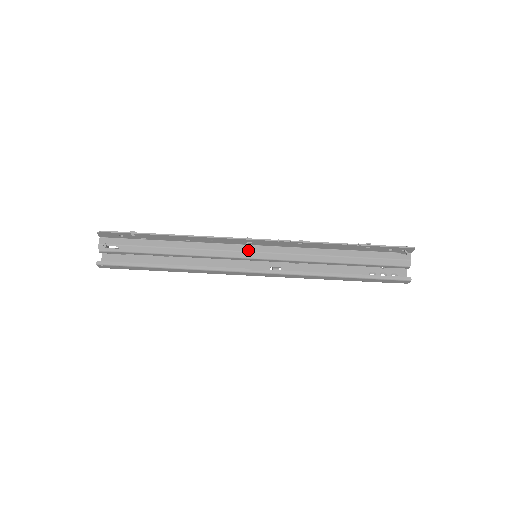
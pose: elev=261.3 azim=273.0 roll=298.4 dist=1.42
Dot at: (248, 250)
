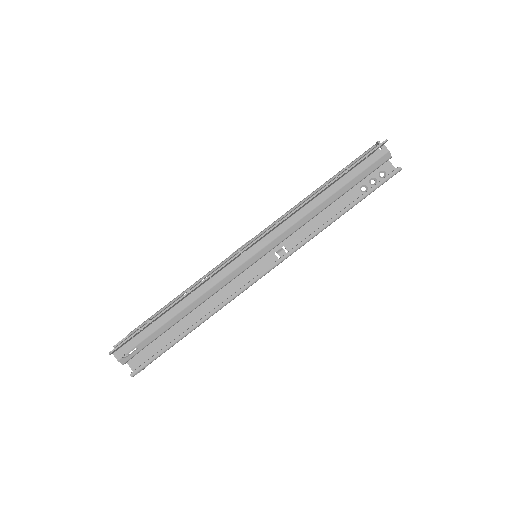
Dot at: (246, 258)
